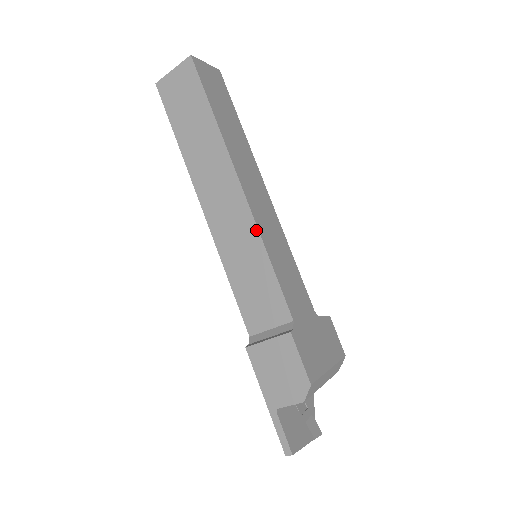
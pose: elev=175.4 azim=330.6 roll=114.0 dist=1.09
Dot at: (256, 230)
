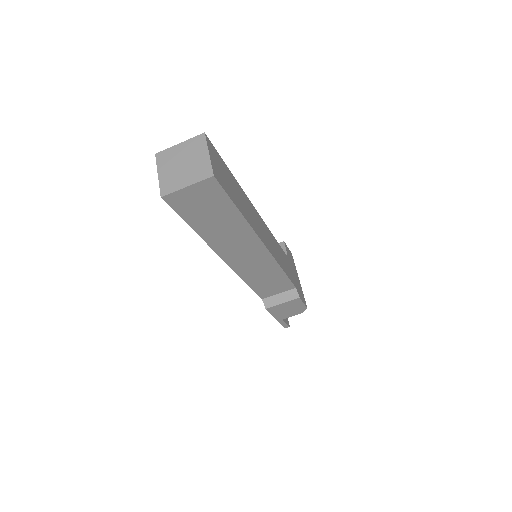
Dot at: (275, 263)
